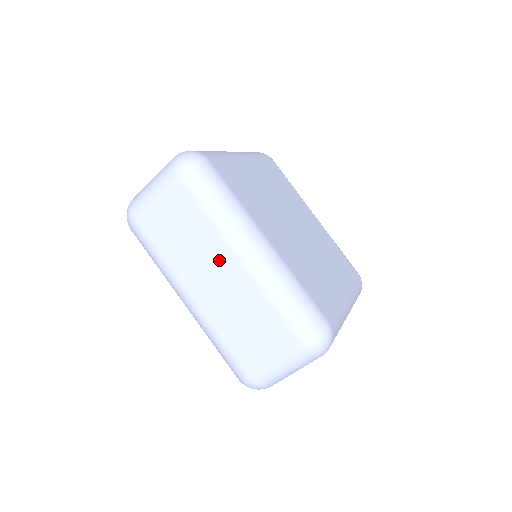
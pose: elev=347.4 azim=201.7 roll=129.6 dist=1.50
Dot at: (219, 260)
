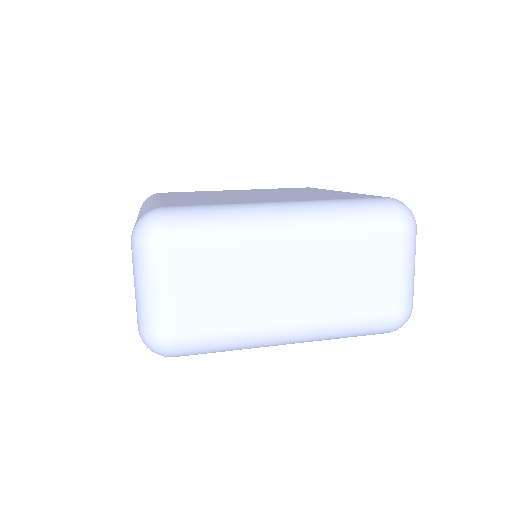
Dot at: occluded
